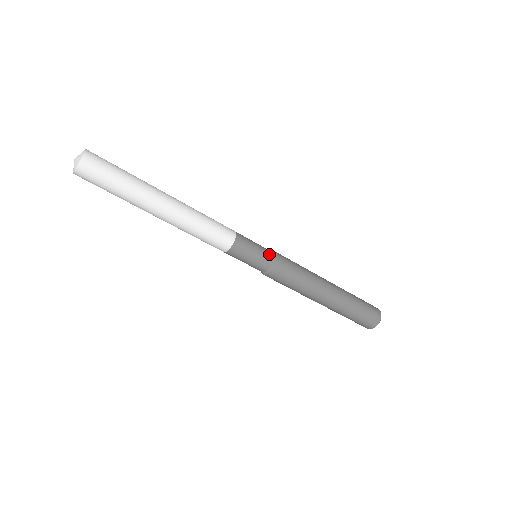
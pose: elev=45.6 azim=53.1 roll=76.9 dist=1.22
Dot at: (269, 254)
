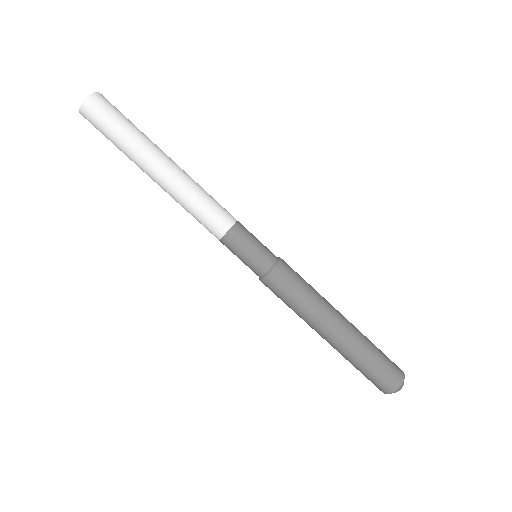
Dot at: (271, 252)
